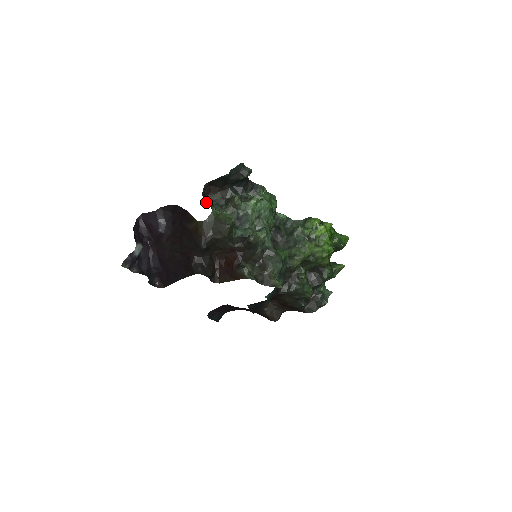
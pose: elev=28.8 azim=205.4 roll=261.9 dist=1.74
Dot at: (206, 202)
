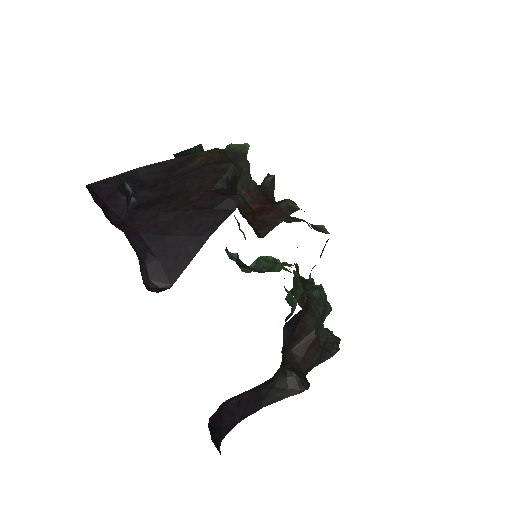
Dot at: occluded
